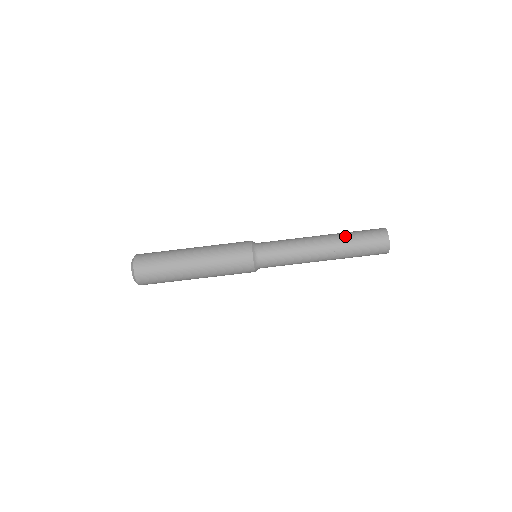
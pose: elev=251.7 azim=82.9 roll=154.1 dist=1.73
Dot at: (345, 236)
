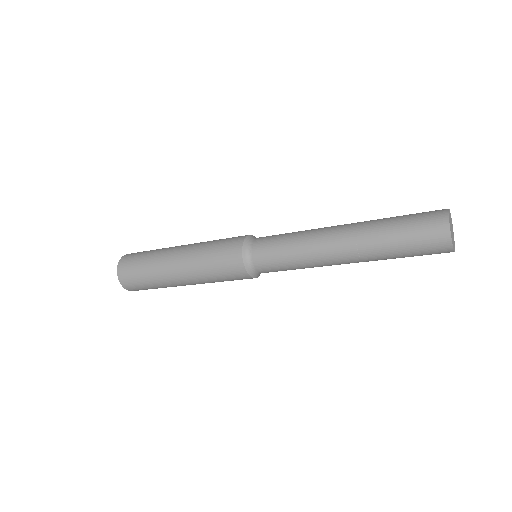
Dot at: (376, 237)
